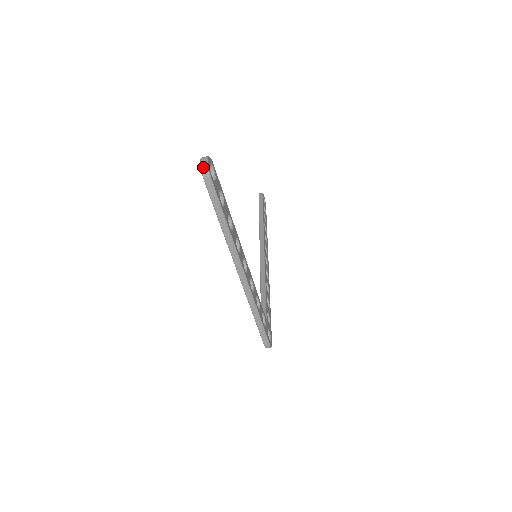
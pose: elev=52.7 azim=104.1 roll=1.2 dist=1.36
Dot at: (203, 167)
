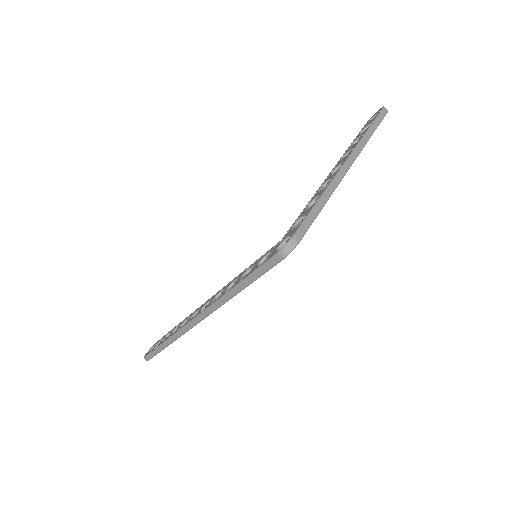
Dot at: occluded
